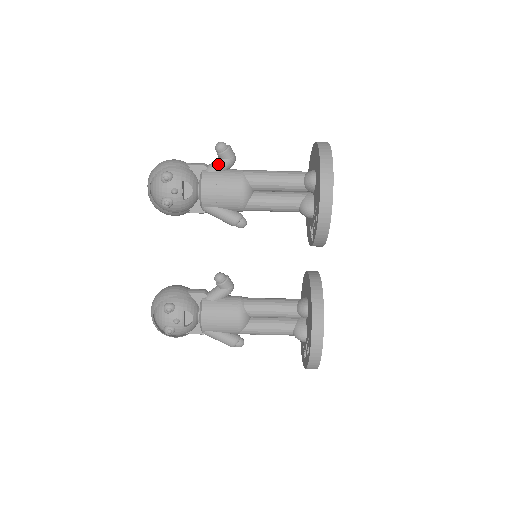
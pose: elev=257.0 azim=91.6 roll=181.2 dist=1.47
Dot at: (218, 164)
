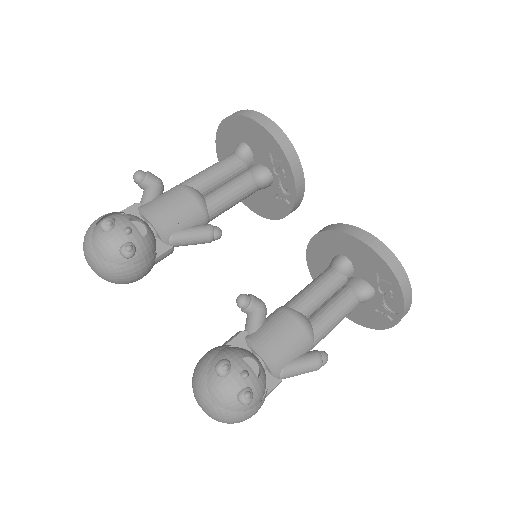
Dot at: (149, 191)
